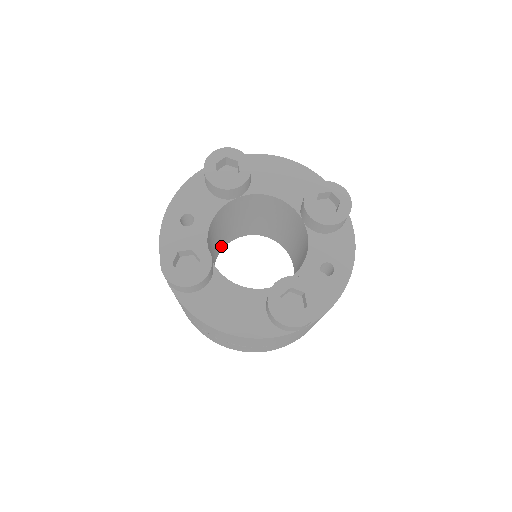
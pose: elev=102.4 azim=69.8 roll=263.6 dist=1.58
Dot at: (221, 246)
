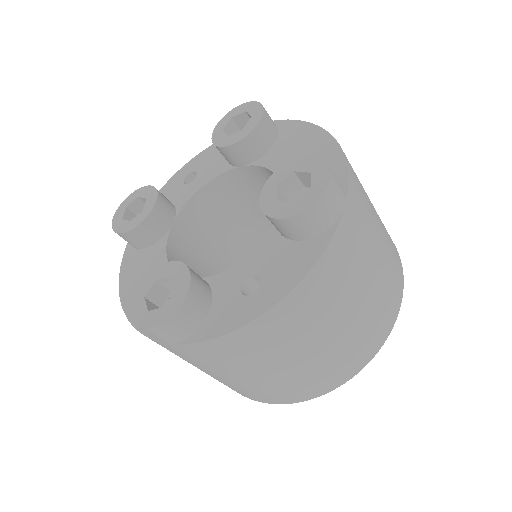
Dot at: occluded
